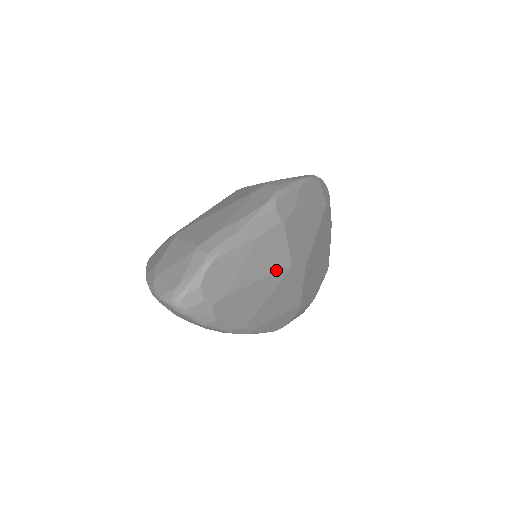
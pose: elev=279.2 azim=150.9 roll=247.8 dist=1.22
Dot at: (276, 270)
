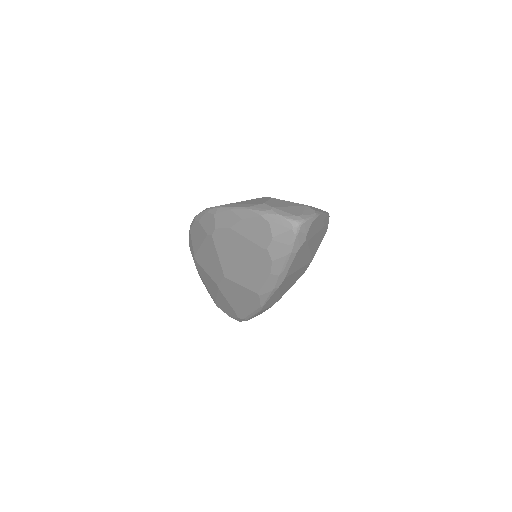
Dot at: (312, 255)
